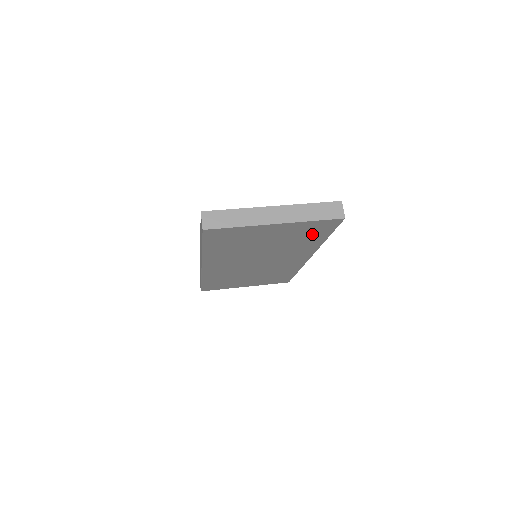
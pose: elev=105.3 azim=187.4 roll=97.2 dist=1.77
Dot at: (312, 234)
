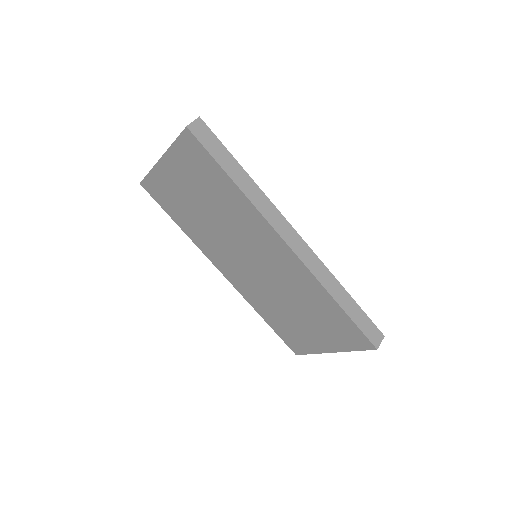
Dot at: (208, 173)
